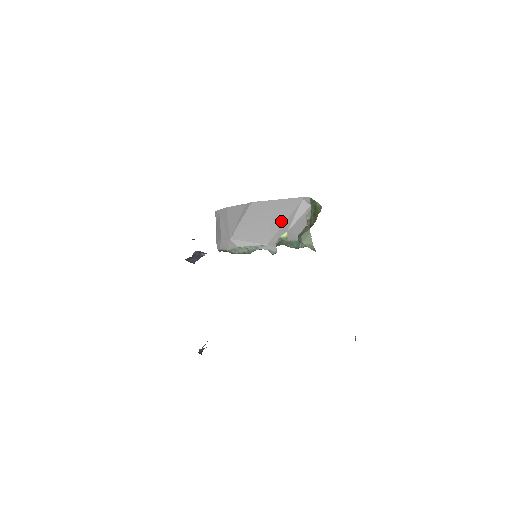
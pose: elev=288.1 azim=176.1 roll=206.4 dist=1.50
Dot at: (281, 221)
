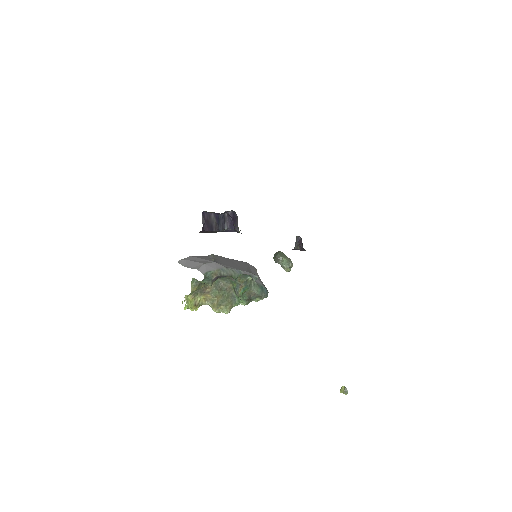
Dot at: (244, 266)
